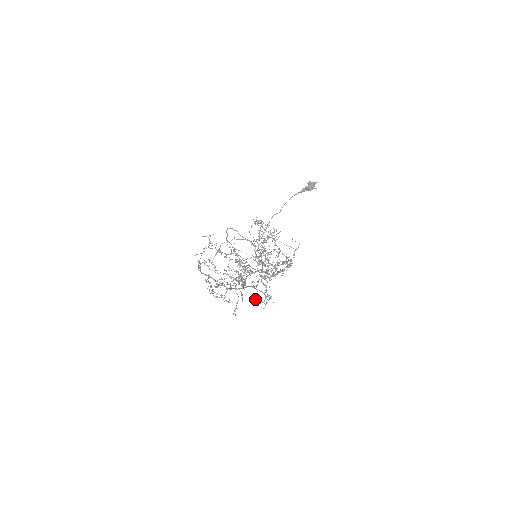
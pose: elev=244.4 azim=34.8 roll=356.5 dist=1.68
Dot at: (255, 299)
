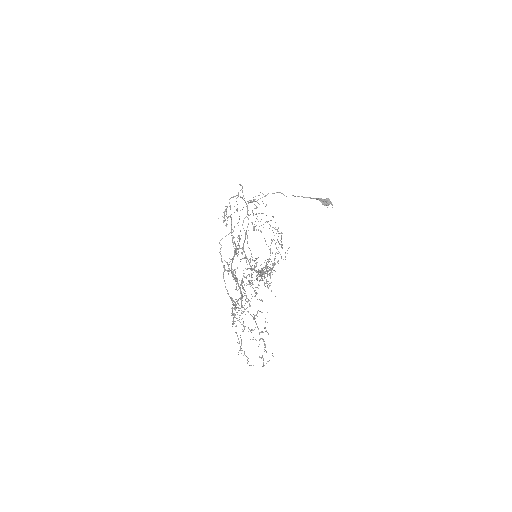
Dot at: occluded
